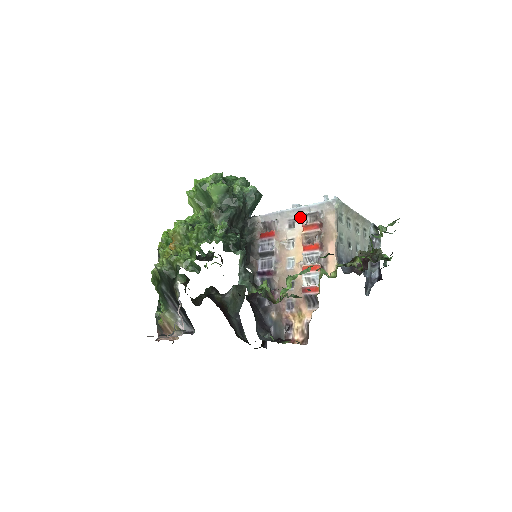
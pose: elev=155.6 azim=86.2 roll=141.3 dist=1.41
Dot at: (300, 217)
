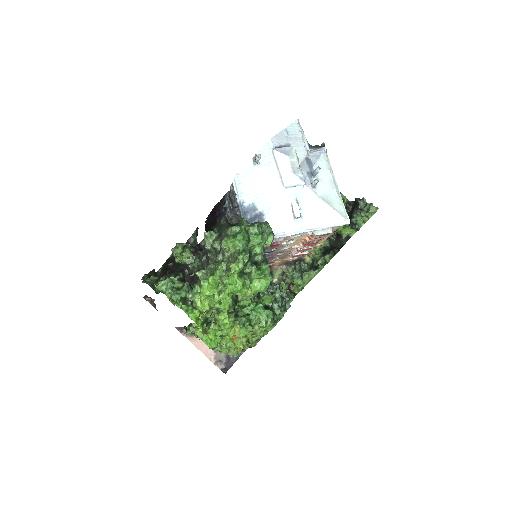
Dot at: occluded
